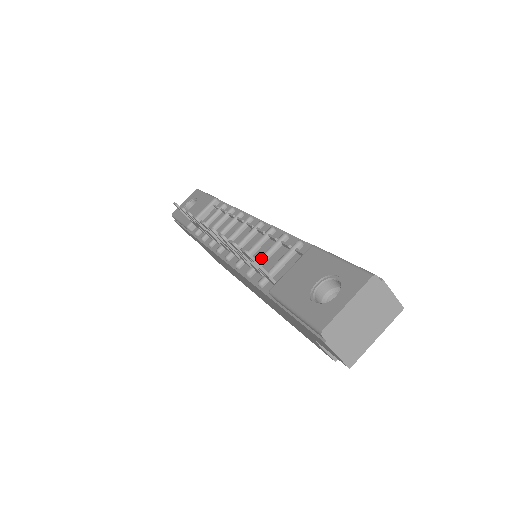
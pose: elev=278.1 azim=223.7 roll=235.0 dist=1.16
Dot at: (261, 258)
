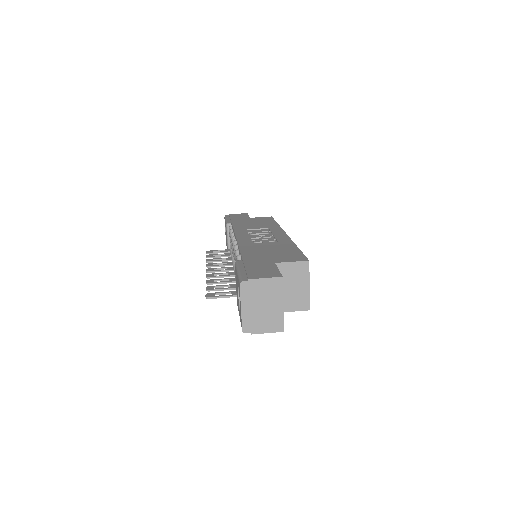
Dot at: occluded
